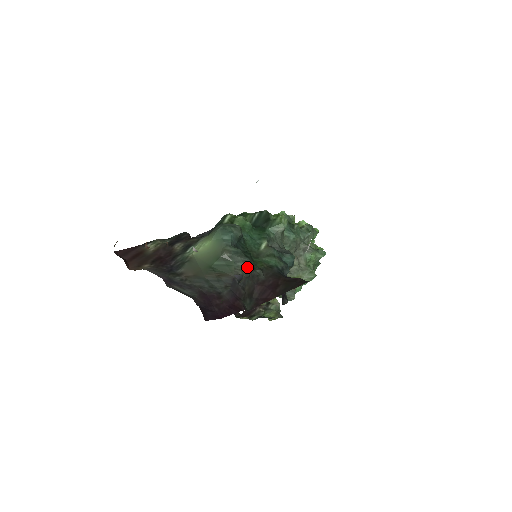
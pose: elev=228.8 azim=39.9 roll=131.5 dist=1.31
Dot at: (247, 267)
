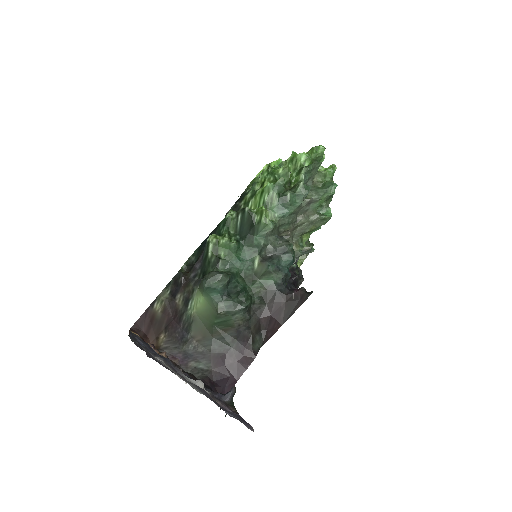
Dot at: (245, 313)
